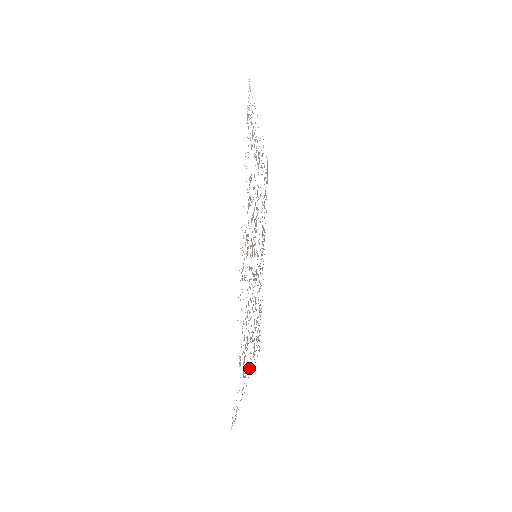
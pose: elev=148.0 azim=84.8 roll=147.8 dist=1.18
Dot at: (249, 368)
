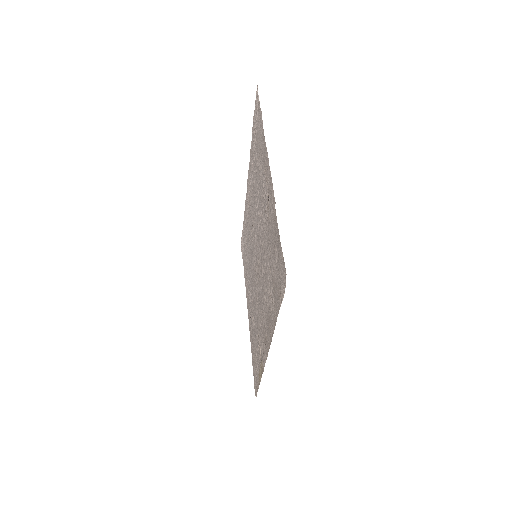
Dot at: (266, 341)
